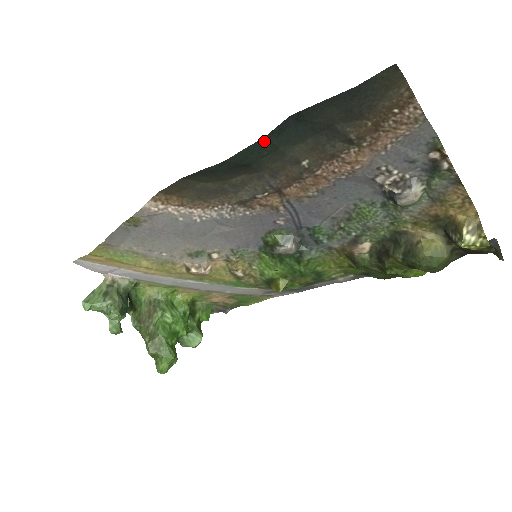
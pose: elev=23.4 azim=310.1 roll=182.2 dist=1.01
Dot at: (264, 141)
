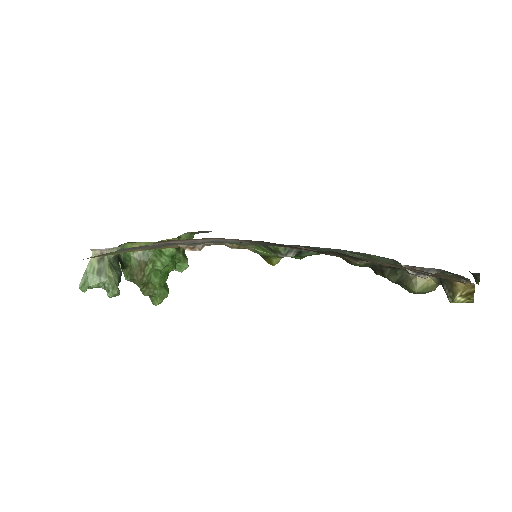
Dot at: occluded
